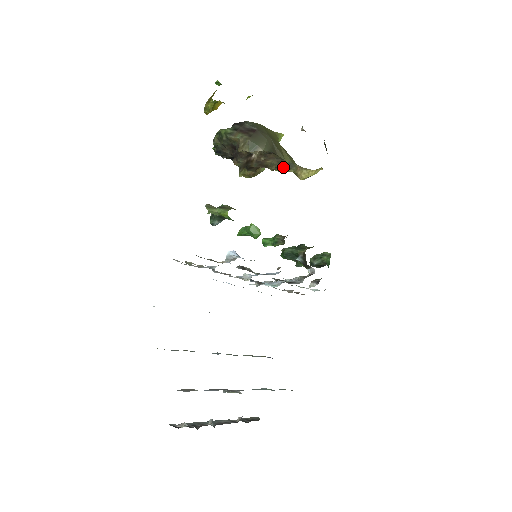
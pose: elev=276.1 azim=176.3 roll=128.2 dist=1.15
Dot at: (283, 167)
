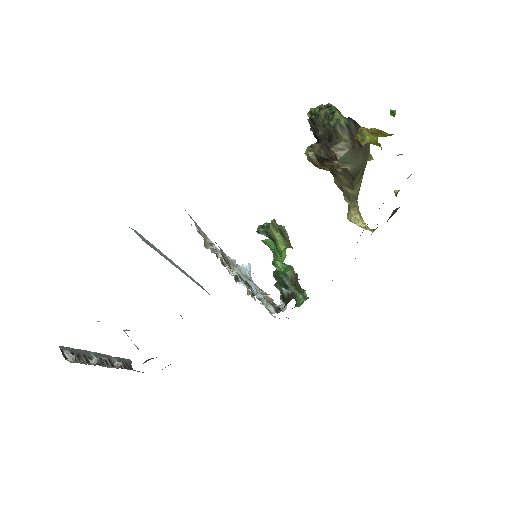
Dot at: (346, 192)
